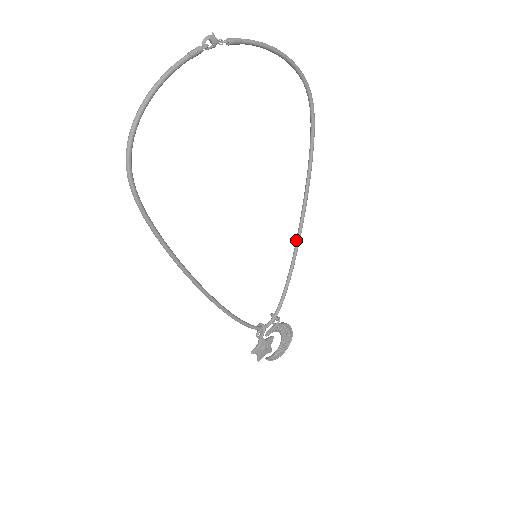
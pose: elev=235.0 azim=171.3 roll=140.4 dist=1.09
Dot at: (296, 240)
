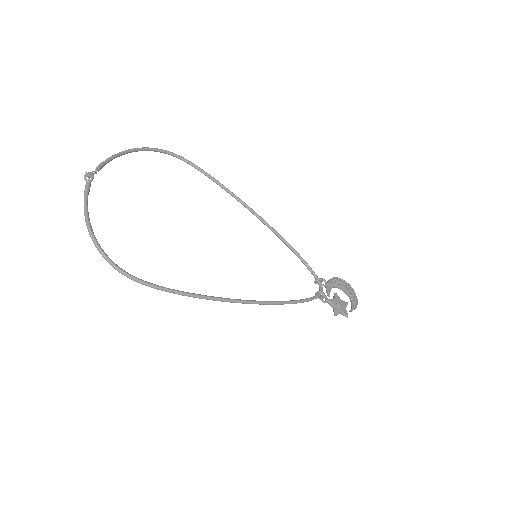
Dot at: occluded
